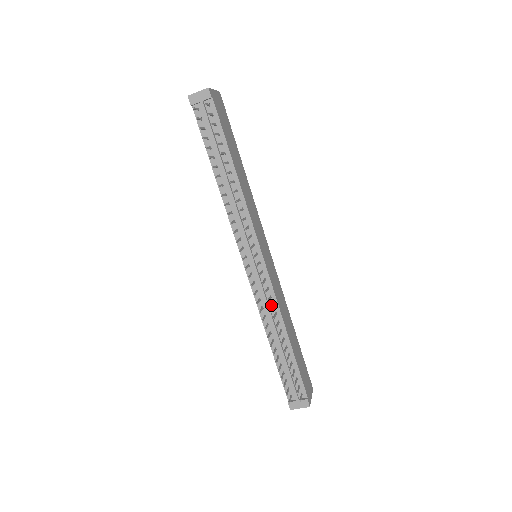
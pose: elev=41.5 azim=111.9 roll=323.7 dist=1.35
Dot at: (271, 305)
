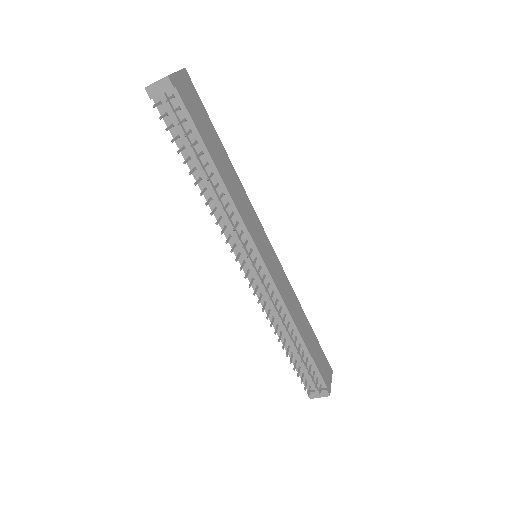
Dot at: (279, 307)
